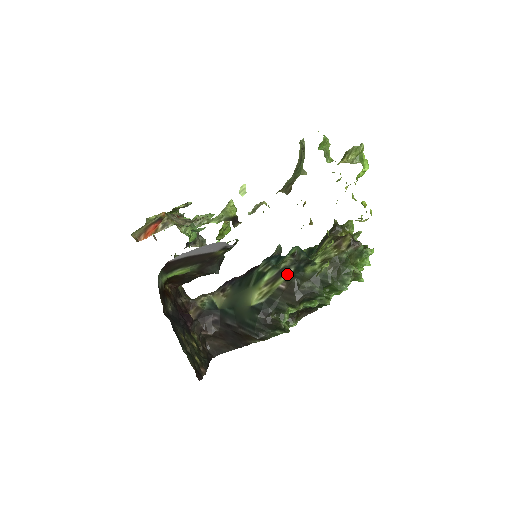
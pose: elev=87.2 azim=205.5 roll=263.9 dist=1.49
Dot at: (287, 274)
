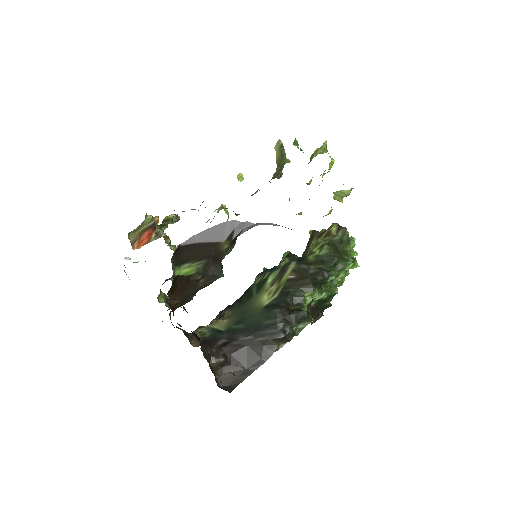
Dot at: (291, 266)
